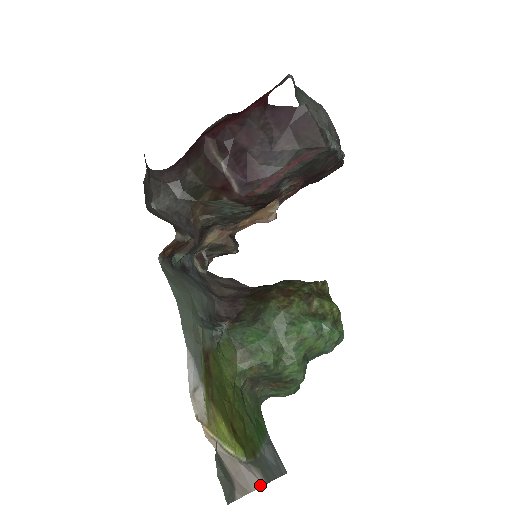
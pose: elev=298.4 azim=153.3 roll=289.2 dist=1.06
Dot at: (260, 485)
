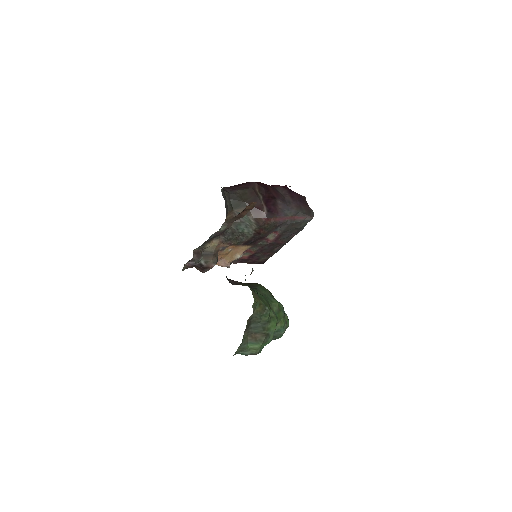
Dot at: occluded
